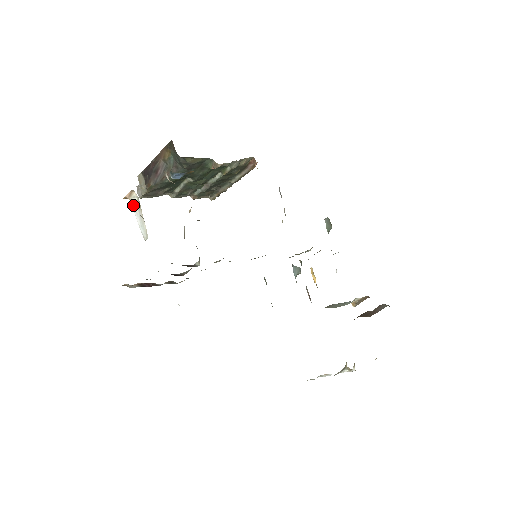
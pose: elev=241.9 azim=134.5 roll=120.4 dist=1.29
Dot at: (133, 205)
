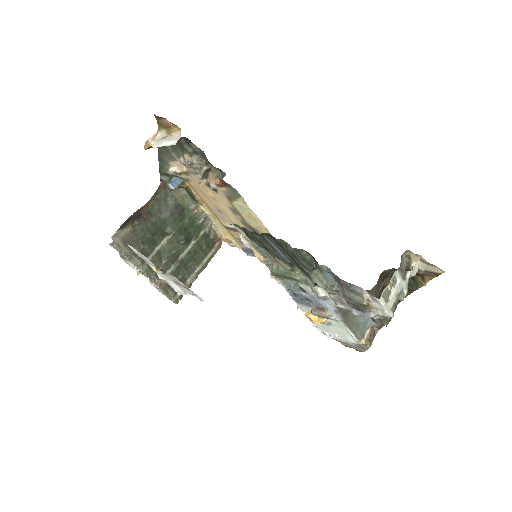
Dot at: (155, 146)
